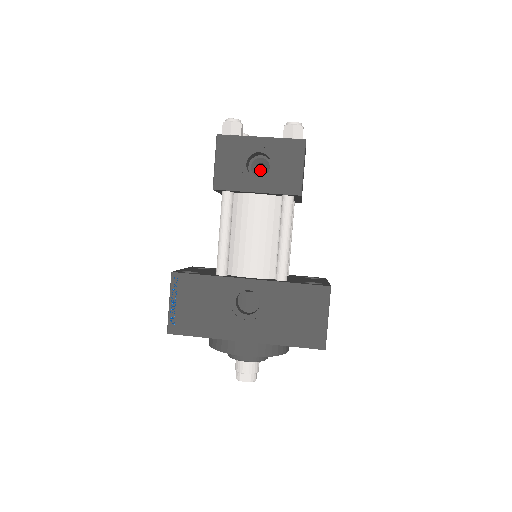
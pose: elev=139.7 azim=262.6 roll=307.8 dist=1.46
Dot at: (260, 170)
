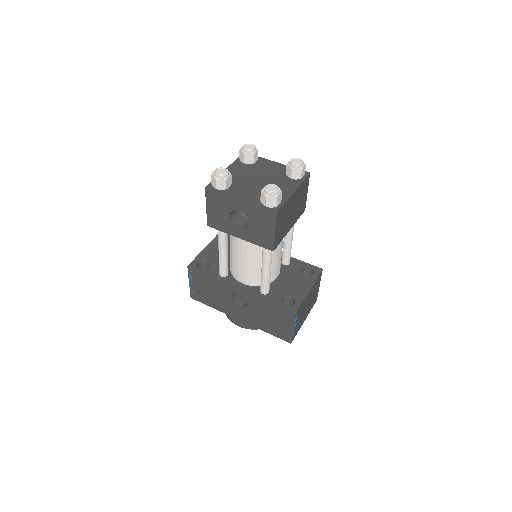
Dot at: occluded
